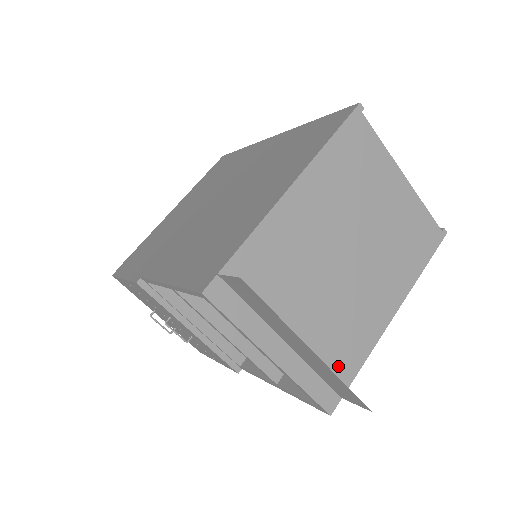
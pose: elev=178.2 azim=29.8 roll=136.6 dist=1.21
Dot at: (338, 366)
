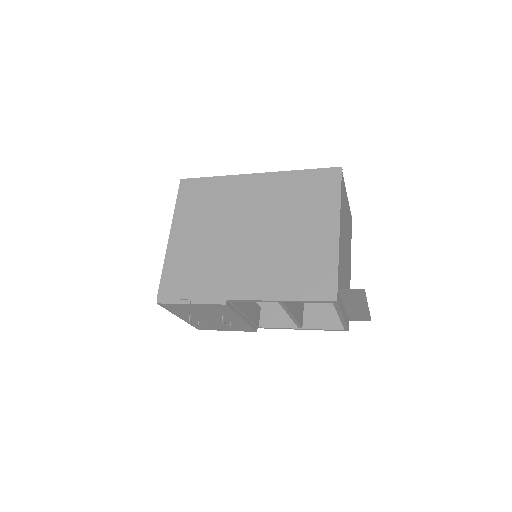
Dot at: occluded
